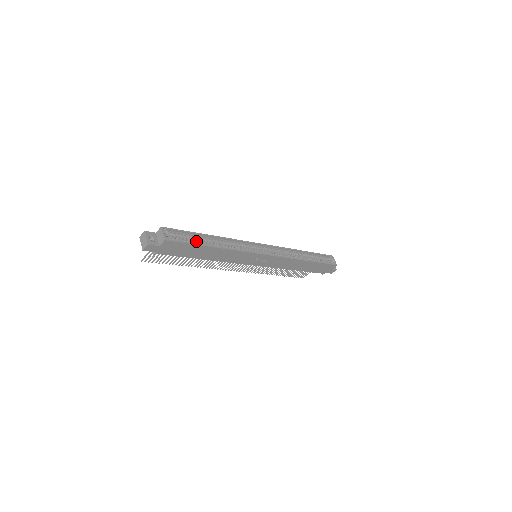
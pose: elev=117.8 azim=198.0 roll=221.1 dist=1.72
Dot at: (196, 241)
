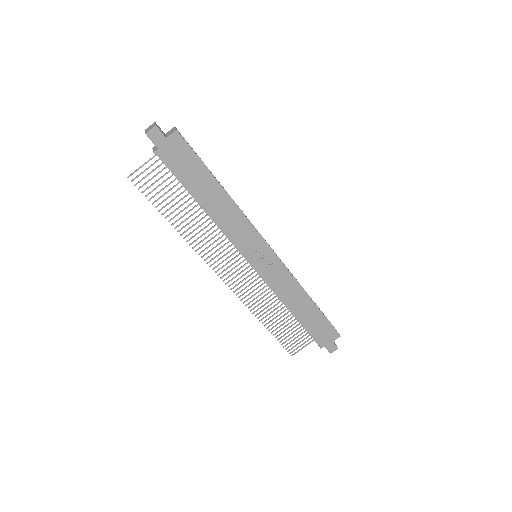
Dot at: occluded
